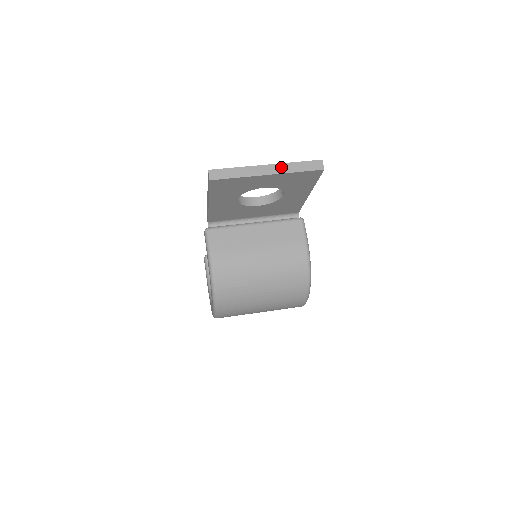
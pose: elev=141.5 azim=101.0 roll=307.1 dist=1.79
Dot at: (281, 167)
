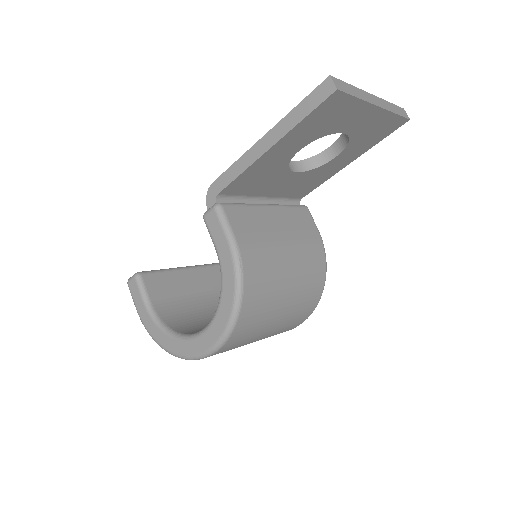
Dot at: (383, 102)
